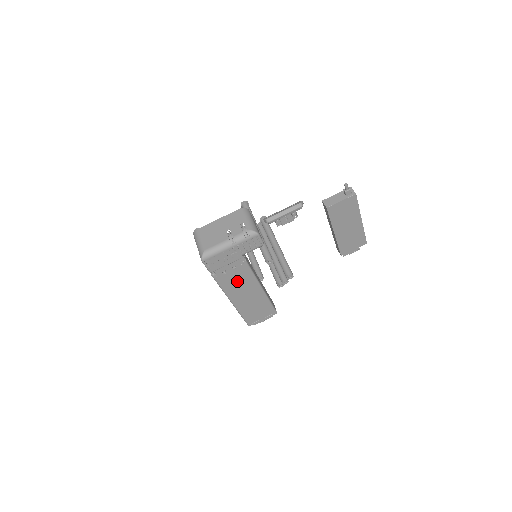
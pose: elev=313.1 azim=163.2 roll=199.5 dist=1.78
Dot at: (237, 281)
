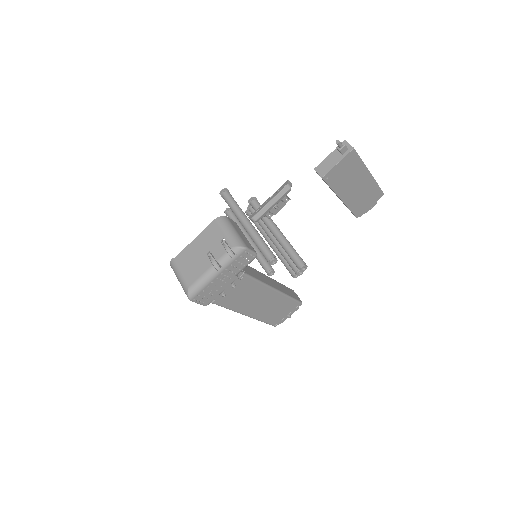
Dot at: (243, 295)
